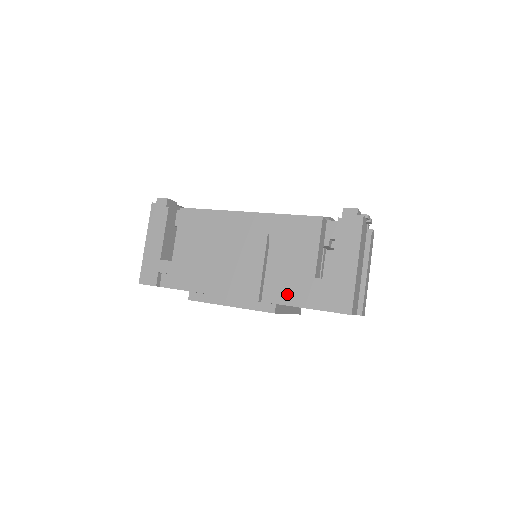
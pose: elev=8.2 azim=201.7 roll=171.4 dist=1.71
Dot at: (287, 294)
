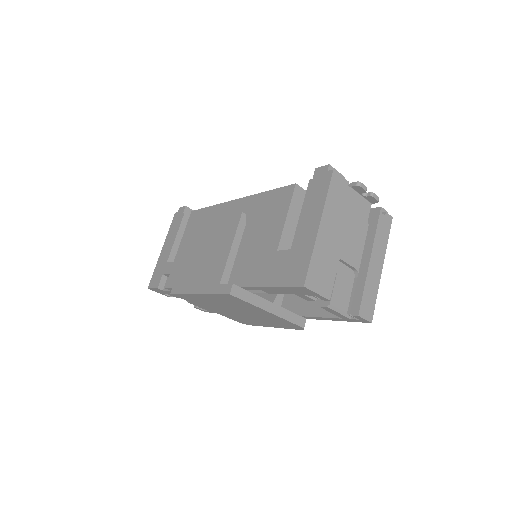
Dot at: (250, 274)
